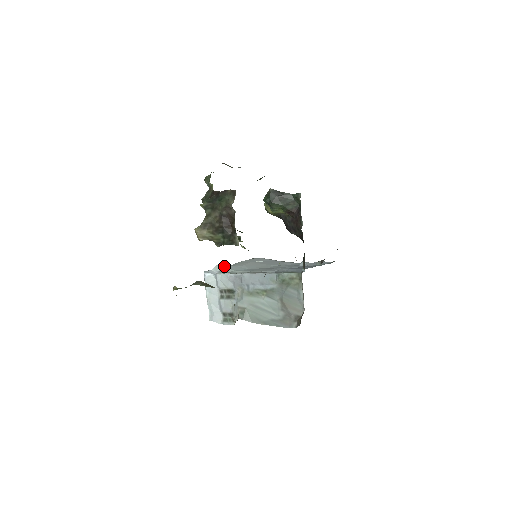
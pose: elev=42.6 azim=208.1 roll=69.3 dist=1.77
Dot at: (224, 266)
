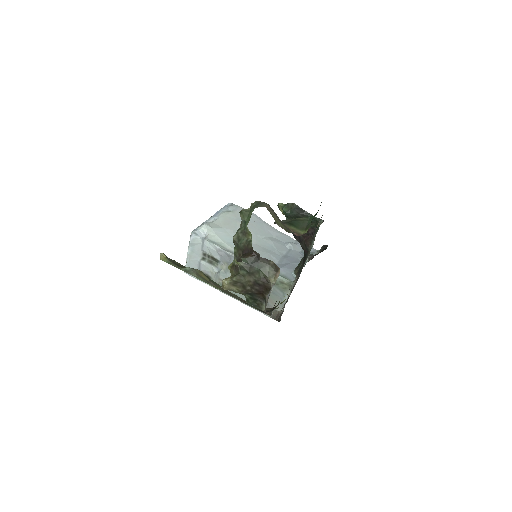
Dot at: (212, 228)
